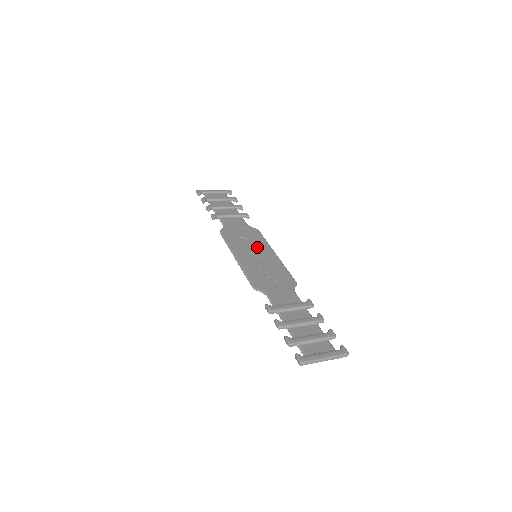
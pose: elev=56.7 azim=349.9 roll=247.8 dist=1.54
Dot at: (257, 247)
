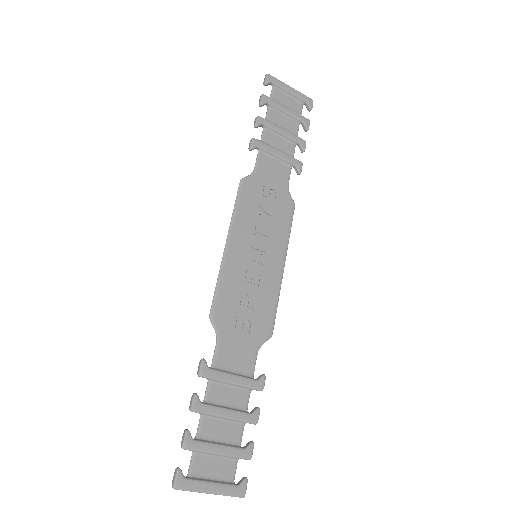
Dot at: (269, 240)
